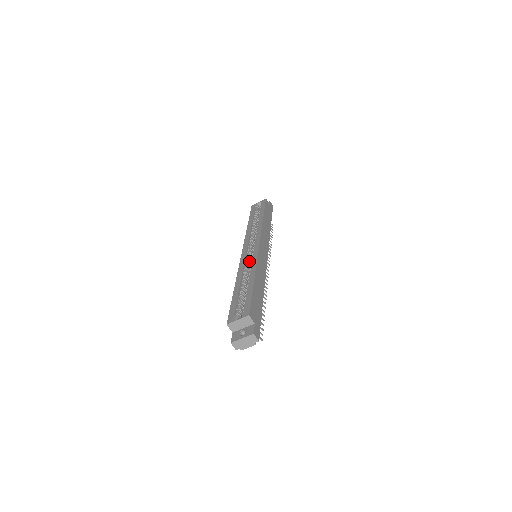
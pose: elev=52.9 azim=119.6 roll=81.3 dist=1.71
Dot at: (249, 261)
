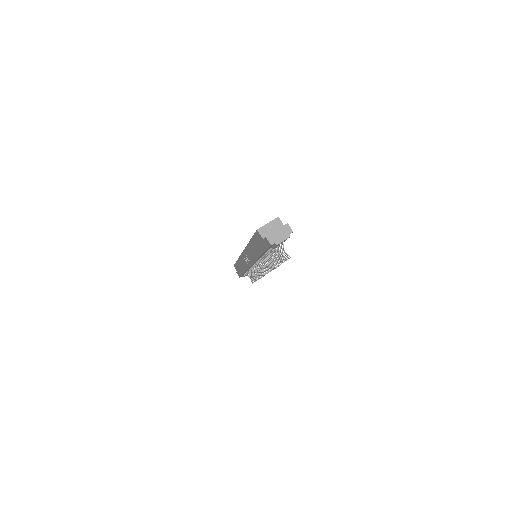
Dot at: occluded
